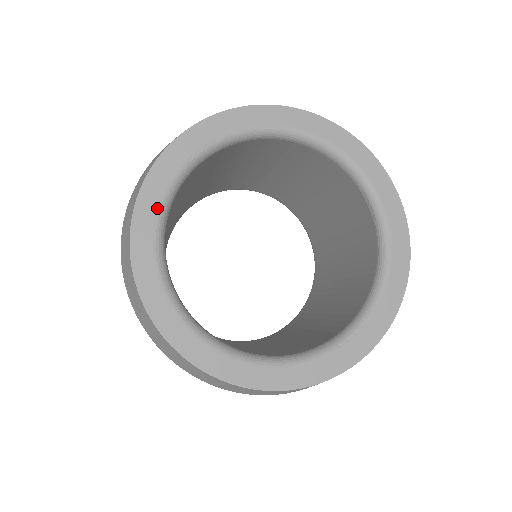
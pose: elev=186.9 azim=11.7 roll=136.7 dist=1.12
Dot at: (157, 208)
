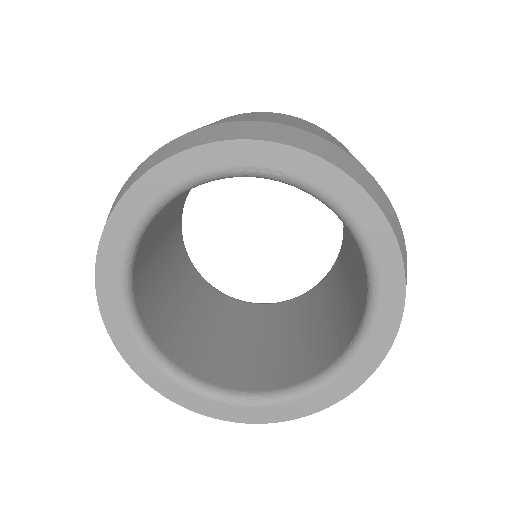
Dot at: (172, 185)
